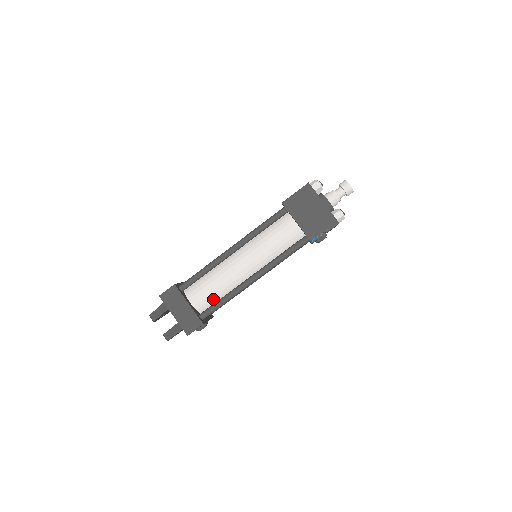
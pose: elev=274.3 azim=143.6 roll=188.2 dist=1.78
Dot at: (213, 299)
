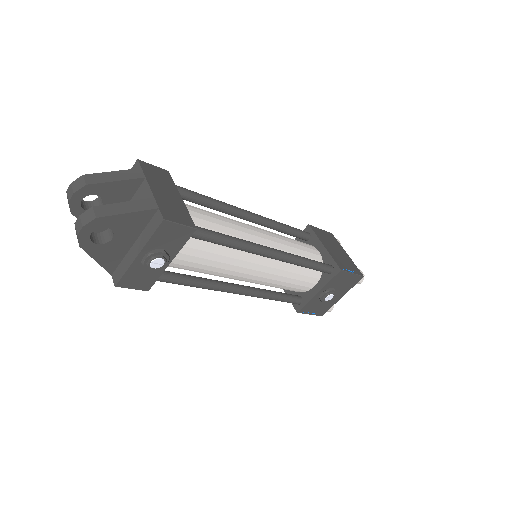
Dot at: occluded
